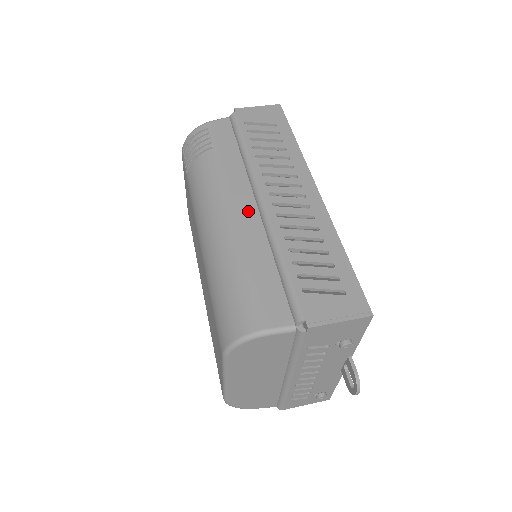
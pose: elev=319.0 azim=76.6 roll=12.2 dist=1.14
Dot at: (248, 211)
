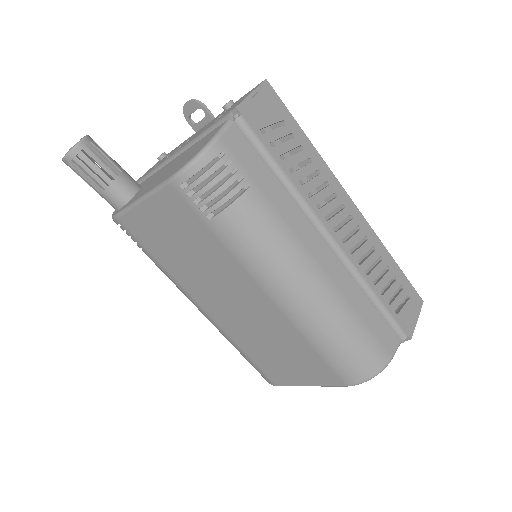
Dot at: (327, 258)
